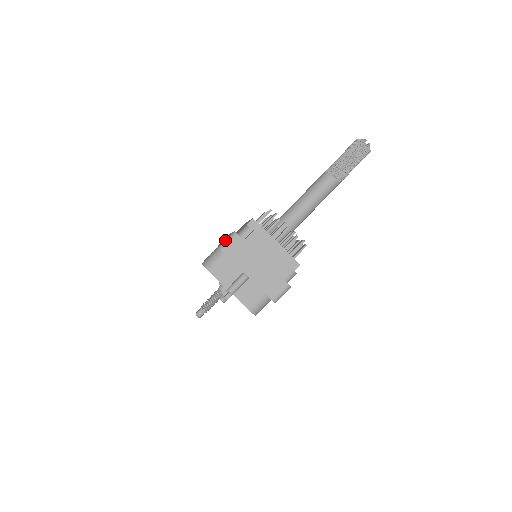
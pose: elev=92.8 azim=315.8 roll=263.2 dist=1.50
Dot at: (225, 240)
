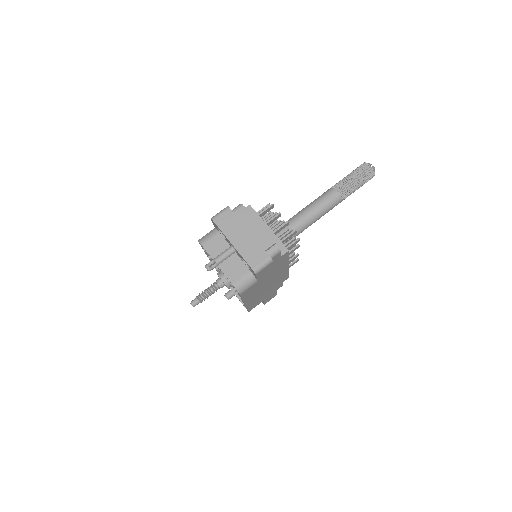
Dot at: (218, 213)
